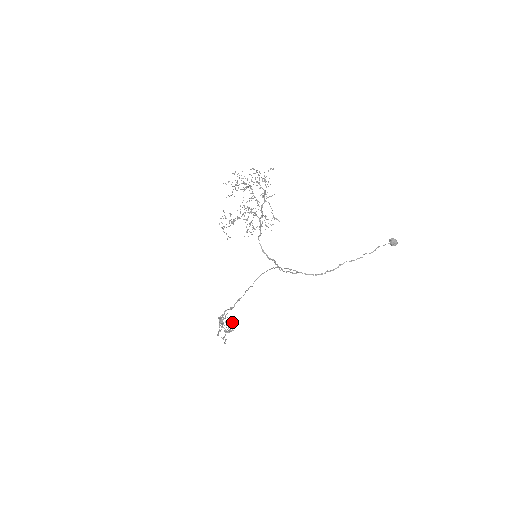
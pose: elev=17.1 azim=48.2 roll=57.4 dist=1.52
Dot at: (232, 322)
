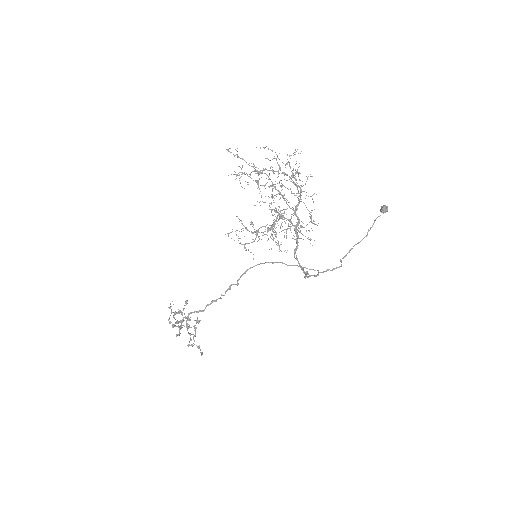
Dot at: (189, 318)
